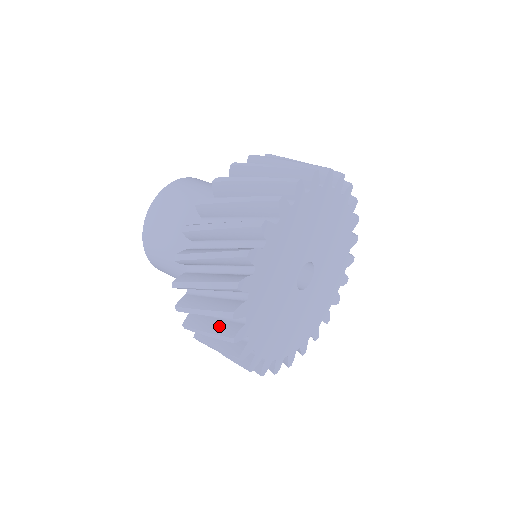
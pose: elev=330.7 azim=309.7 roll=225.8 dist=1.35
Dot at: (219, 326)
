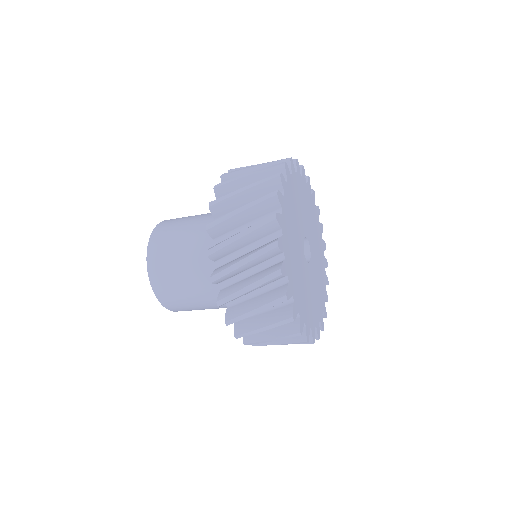
Dot at: (272, 316)
